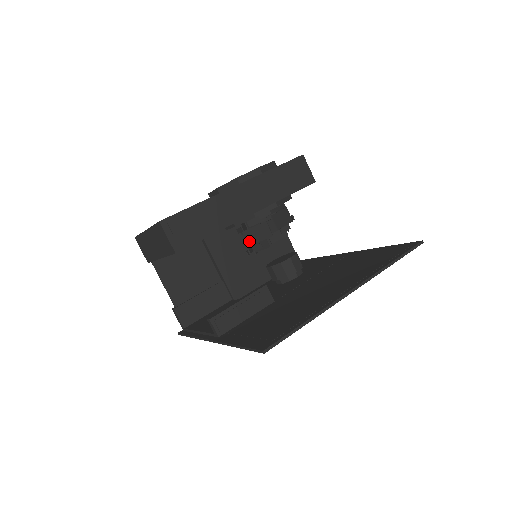
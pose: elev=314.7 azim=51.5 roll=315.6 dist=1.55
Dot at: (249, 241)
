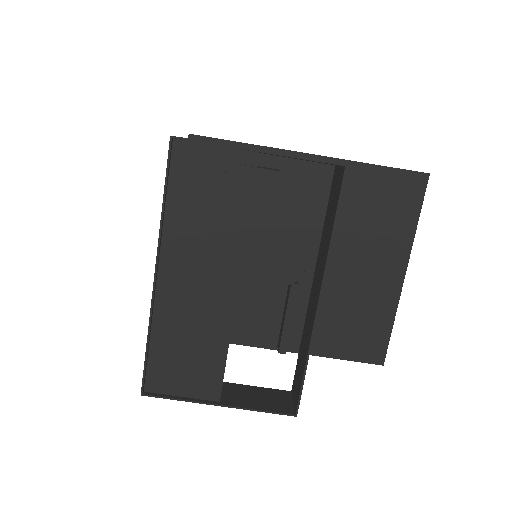
Dot at: occluded
